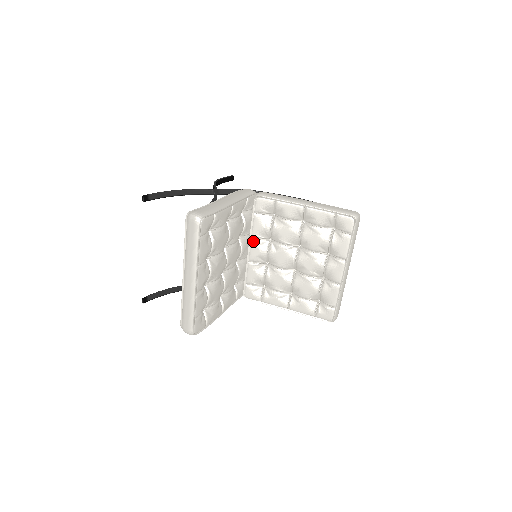
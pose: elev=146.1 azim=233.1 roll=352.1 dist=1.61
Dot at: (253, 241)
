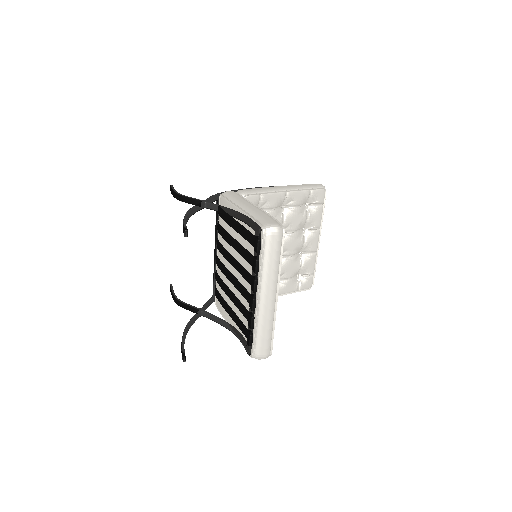
Dot at: occluded
